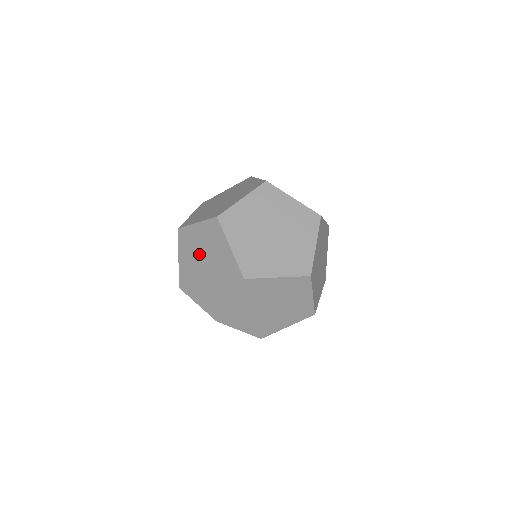
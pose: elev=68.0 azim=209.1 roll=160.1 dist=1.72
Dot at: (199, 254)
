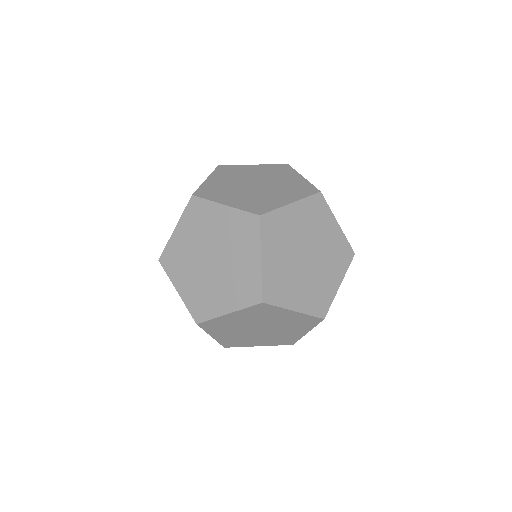
Dot at: occluded
